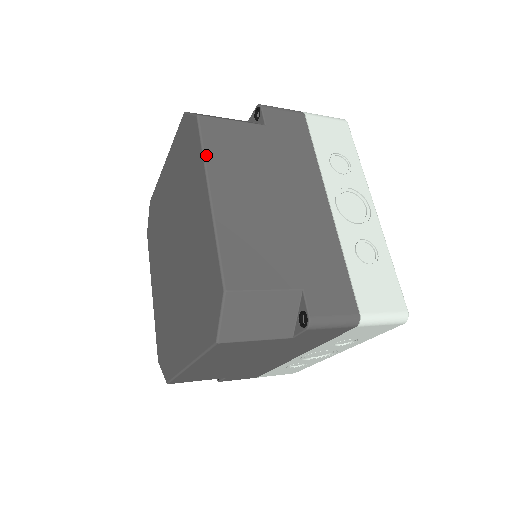
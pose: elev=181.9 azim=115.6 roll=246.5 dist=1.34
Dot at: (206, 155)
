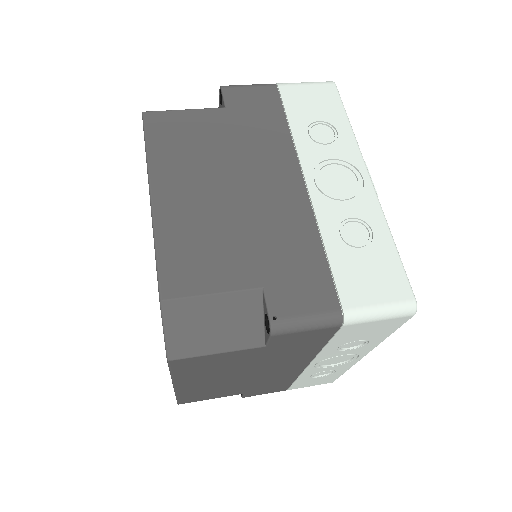
Dot at: (174, 376)
